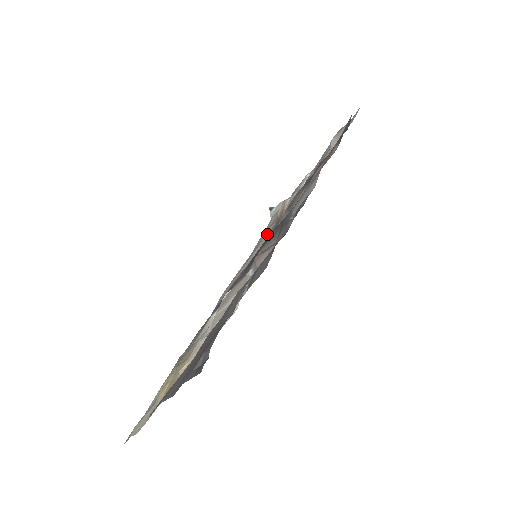
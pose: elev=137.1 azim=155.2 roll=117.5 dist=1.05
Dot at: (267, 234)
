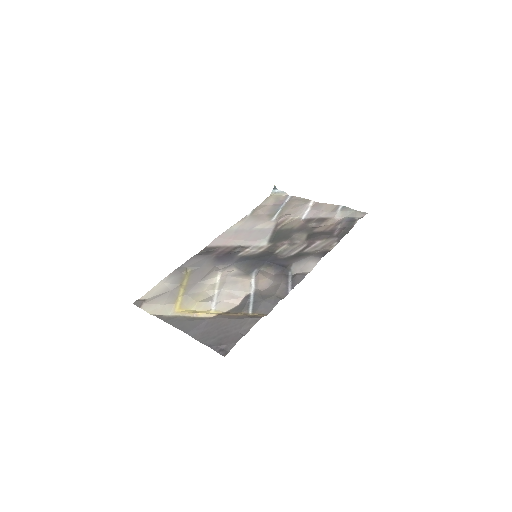
Dot at: (267, 237)
